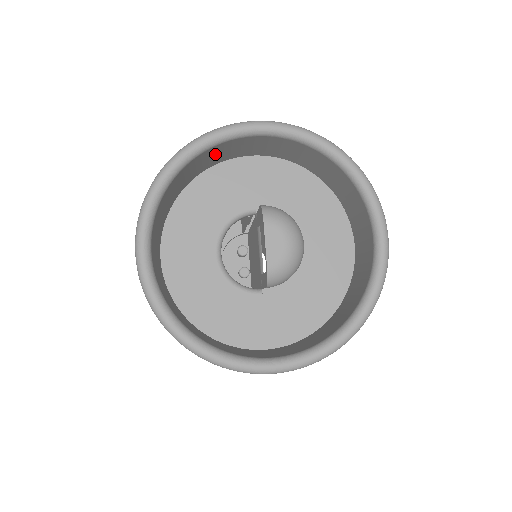
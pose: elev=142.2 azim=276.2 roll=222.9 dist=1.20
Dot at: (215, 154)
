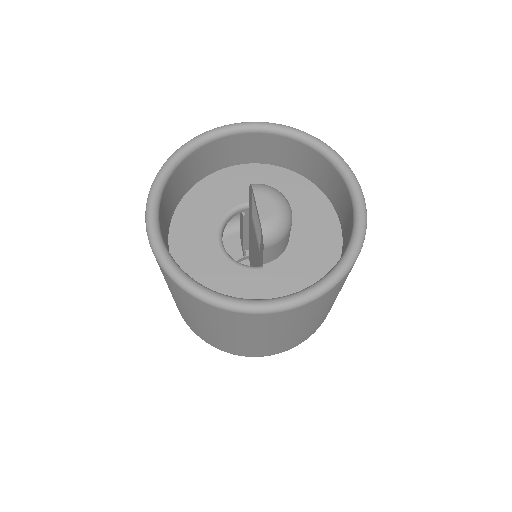
Dot at: (208, 157)
